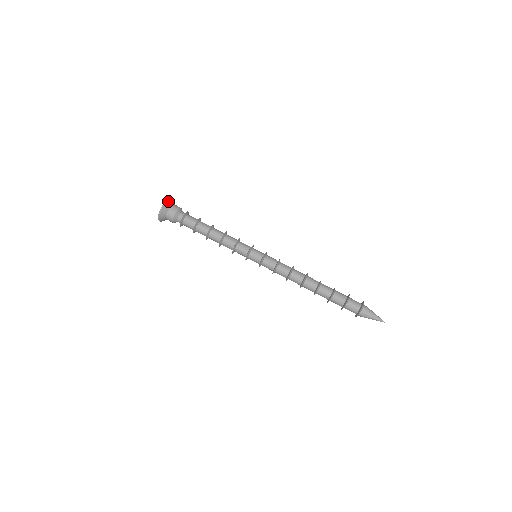
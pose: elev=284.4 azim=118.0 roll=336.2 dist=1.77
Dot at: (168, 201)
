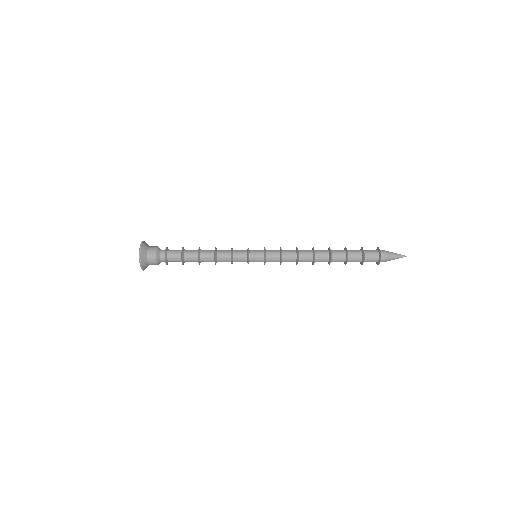
Dot at: (141, 258)
